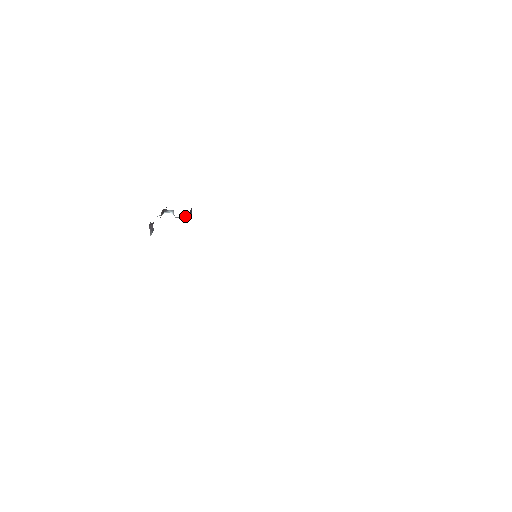
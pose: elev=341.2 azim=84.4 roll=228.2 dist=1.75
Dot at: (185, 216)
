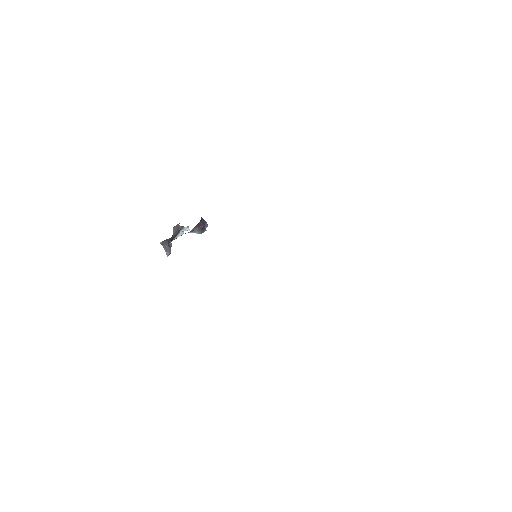
Dot at: (200, 230)
